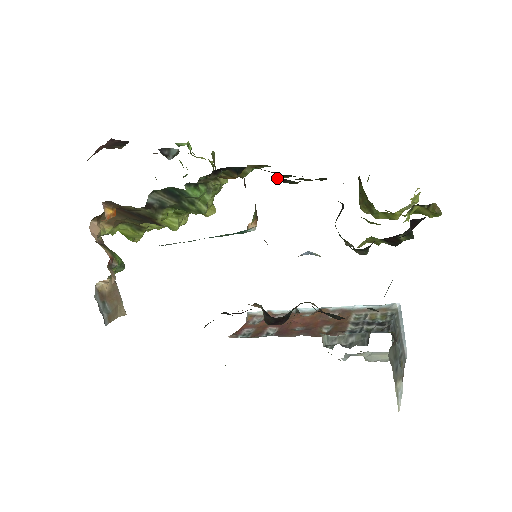
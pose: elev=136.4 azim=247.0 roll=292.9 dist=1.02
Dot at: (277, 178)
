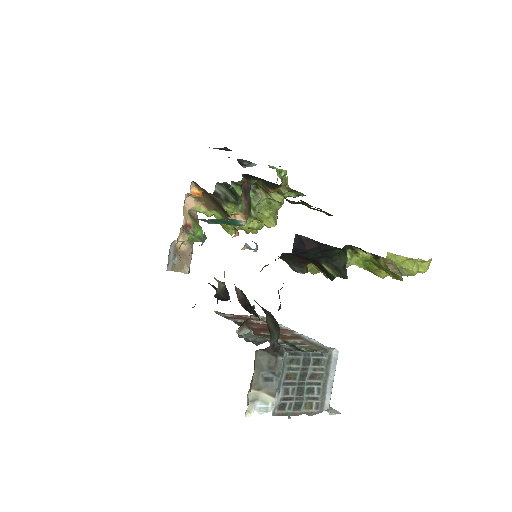
Dot at: occluded
